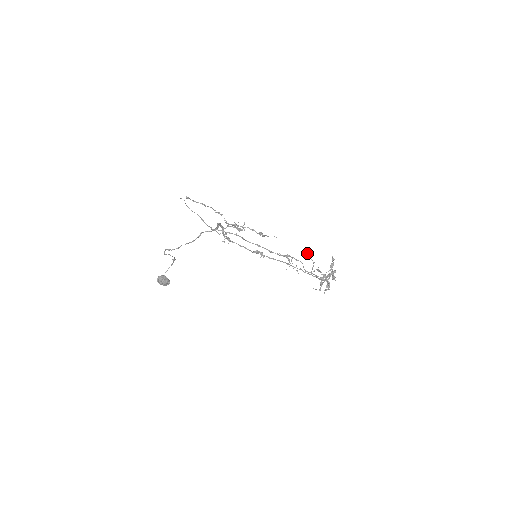
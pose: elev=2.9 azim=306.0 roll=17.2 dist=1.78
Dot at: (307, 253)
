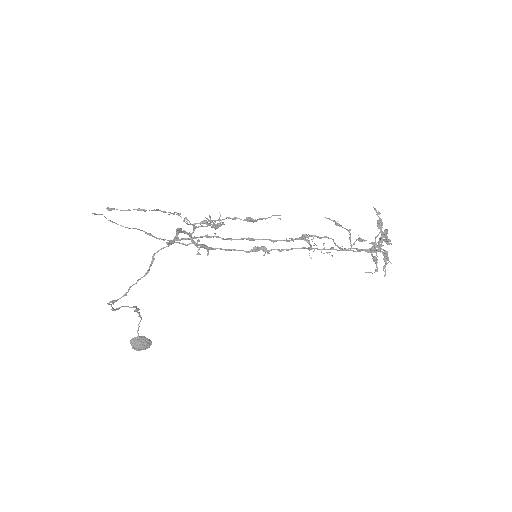
Dot at: (332, 220)
